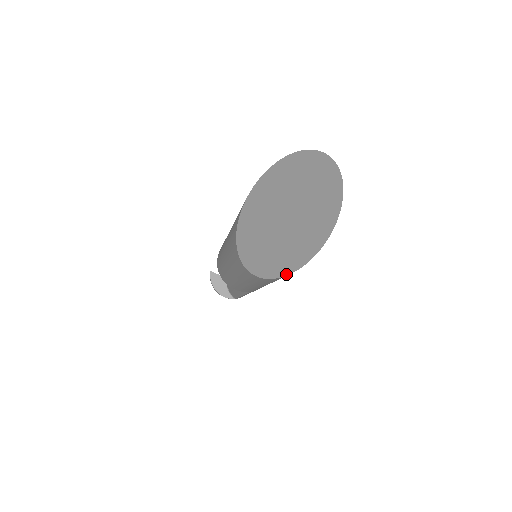
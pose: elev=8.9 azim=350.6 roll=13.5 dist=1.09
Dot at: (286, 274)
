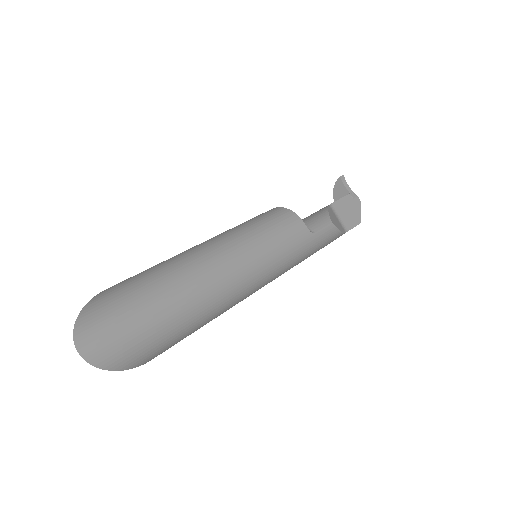
Dot at: occluded
